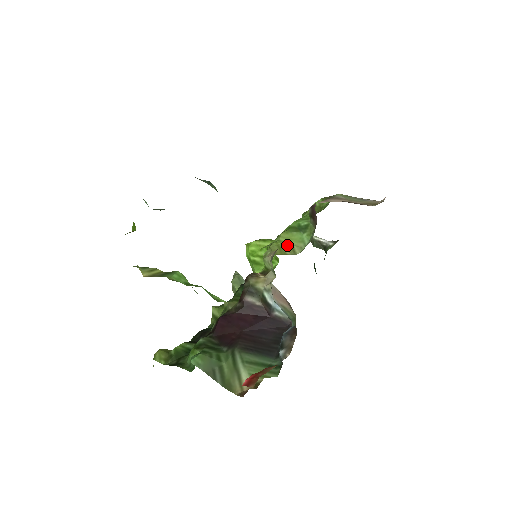
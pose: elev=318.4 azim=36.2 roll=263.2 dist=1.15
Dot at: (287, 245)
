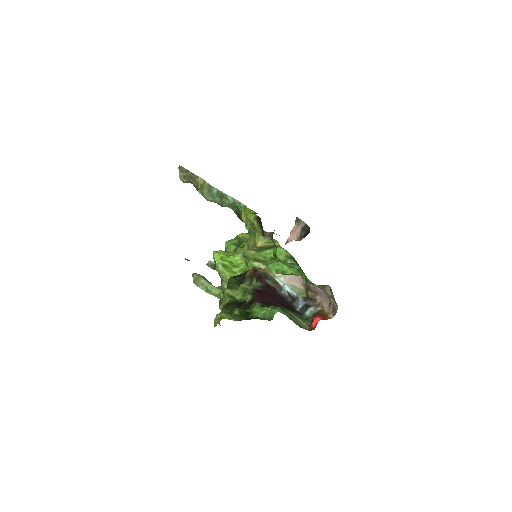
Dot at: occluded
